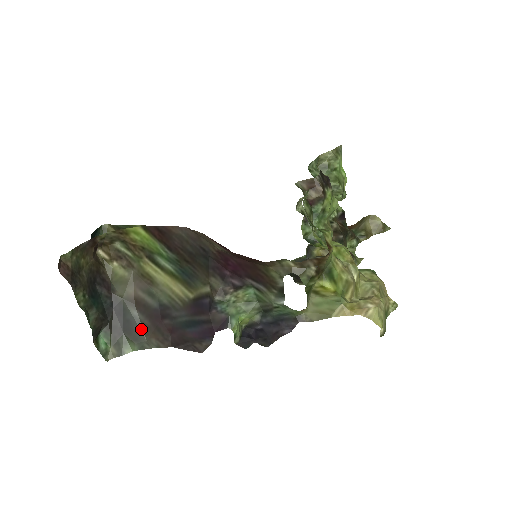
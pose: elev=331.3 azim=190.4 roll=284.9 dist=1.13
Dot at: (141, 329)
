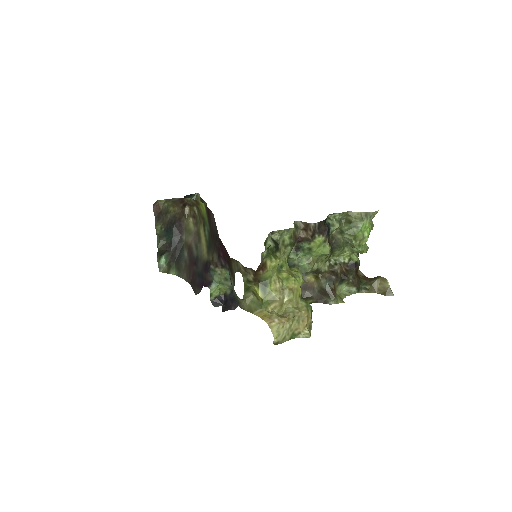
Dot at: (184, 265)
